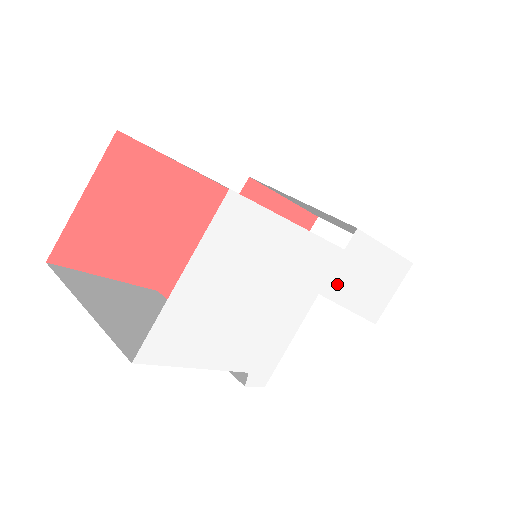
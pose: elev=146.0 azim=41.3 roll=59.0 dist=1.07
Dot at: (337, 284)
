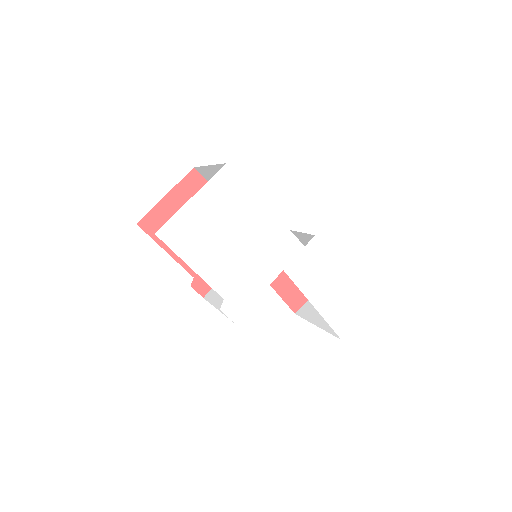
Dot at: (300, 272)
